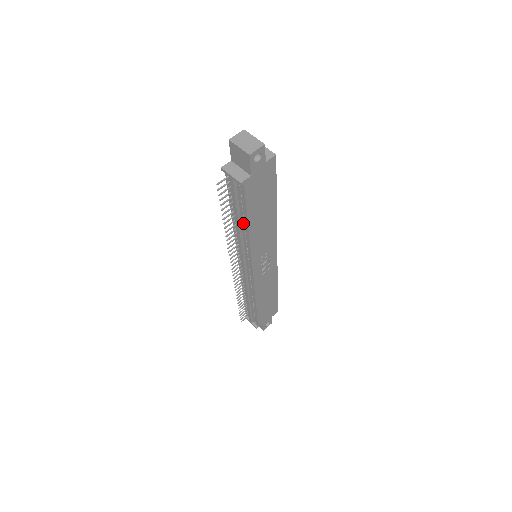
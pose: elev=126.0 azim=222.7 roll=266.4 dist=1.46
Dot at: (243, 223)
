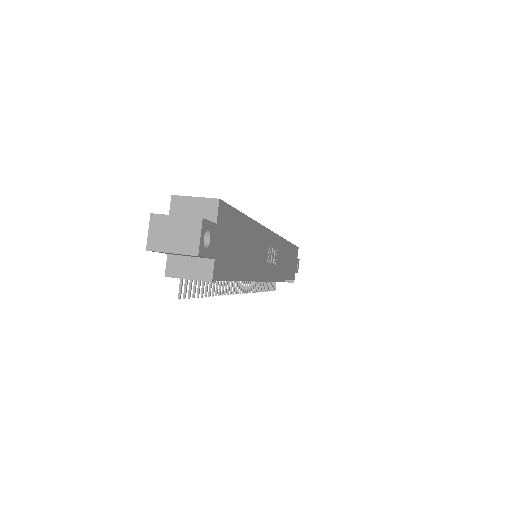
Dot at: occluded
